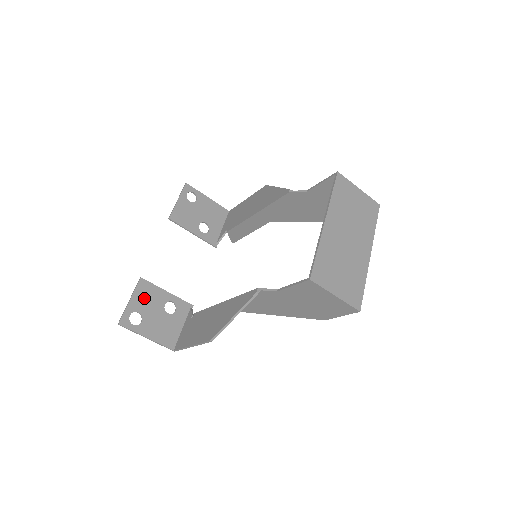
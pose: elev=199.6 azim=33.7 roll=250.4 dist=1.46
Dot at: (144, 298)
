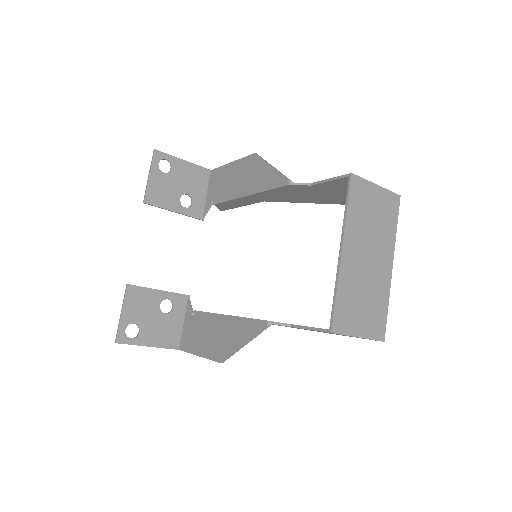
Dot at: (136, 306)
